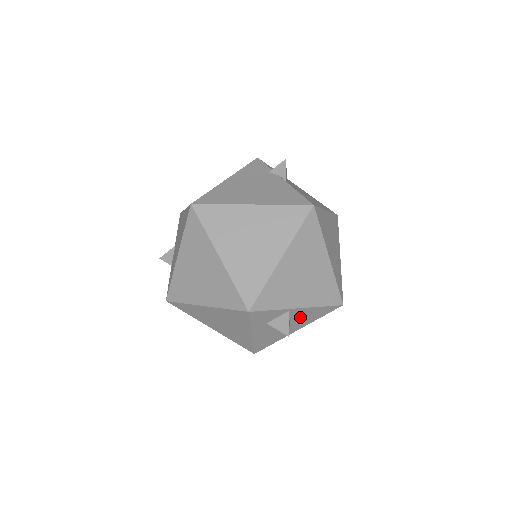
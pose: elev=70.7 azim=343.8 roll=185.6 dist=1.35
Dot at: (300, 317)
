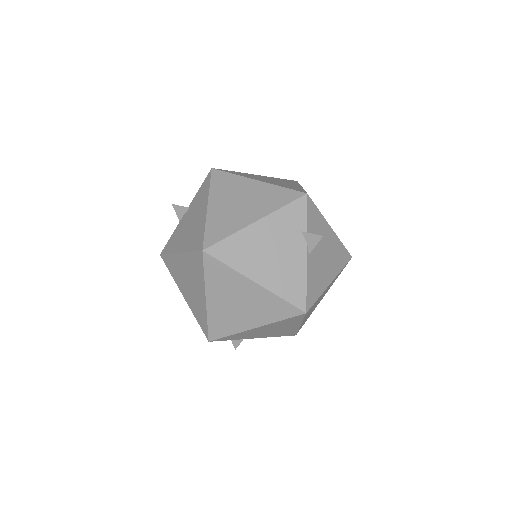
Dot at: occluded
